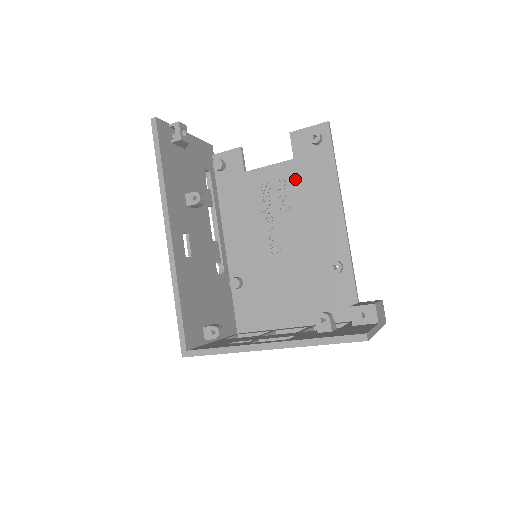
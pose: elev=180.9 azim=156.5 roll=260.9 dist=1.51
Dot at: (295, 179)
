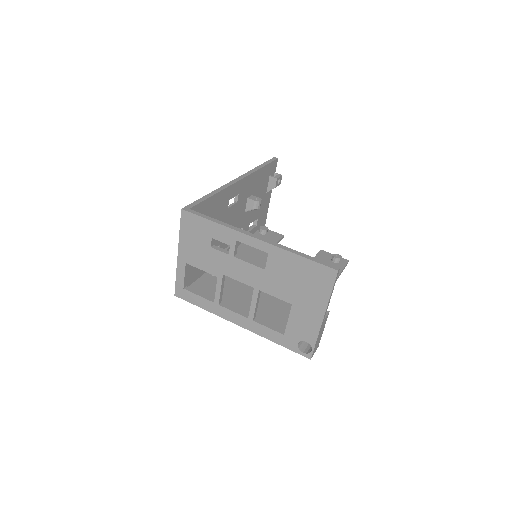
Dot at: occluded
